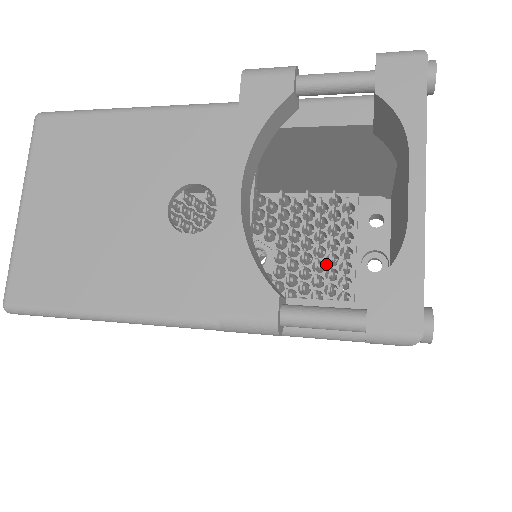
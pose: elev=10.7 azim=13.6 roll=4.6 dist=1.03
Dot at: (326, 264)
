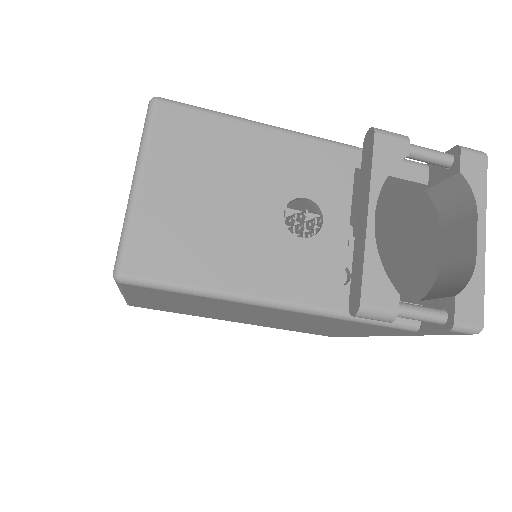
Dot at: occluded
